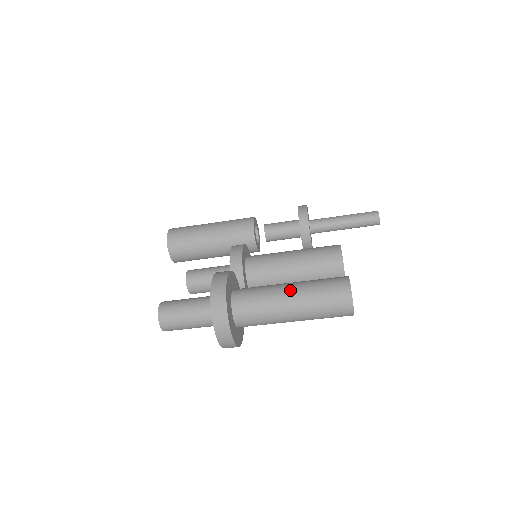
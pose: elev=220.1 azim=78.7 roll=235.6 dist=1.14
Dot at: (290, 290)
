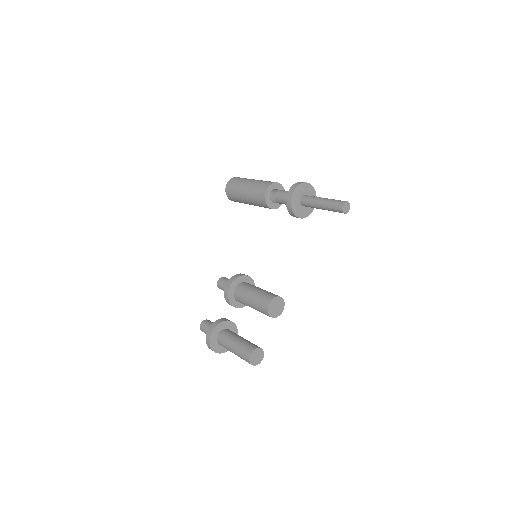
Dot at: (232, 350)
